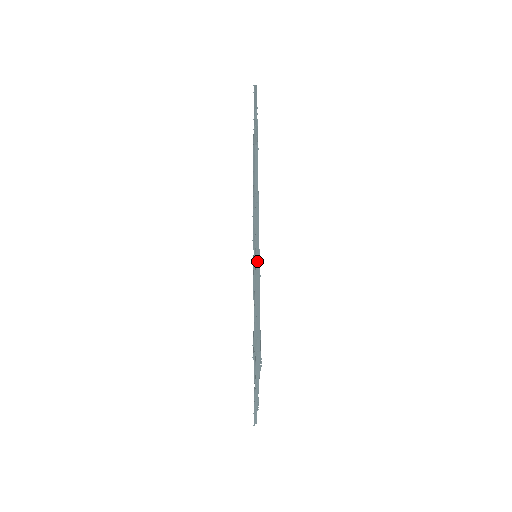
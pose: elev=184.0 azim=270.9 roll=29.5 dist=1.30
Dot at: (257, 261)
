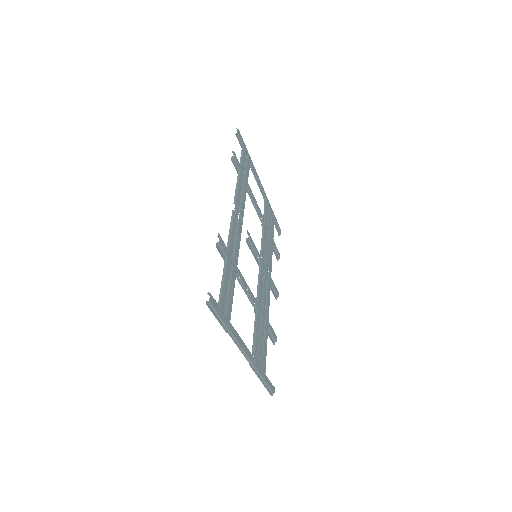
Dot at: (219, 245)
